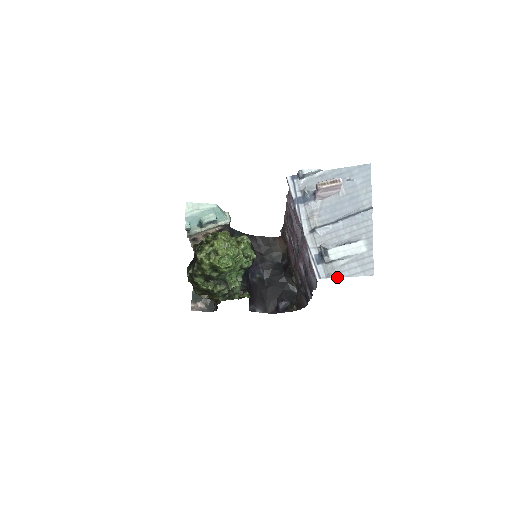
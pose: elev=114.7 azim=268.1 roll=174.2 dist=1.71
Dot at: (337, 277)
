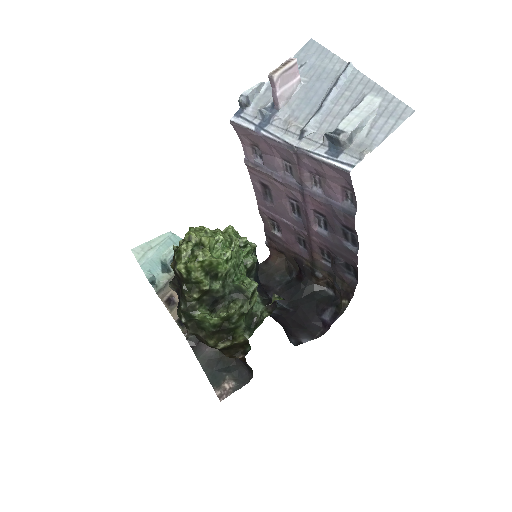
Dot at: (373, 149)
